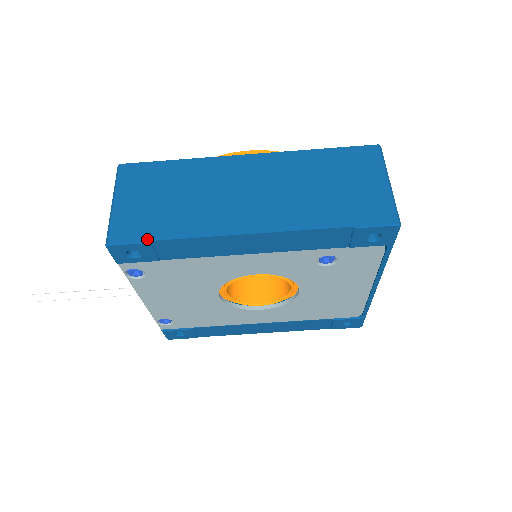
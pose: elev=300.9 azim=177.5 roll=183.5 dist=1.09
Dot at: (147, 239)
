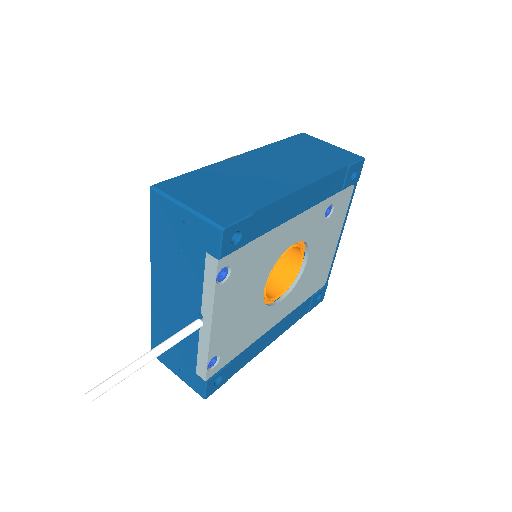
Dot at: (249, 213)
